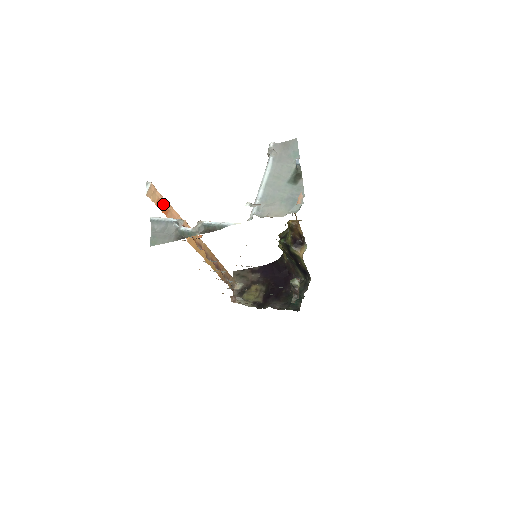
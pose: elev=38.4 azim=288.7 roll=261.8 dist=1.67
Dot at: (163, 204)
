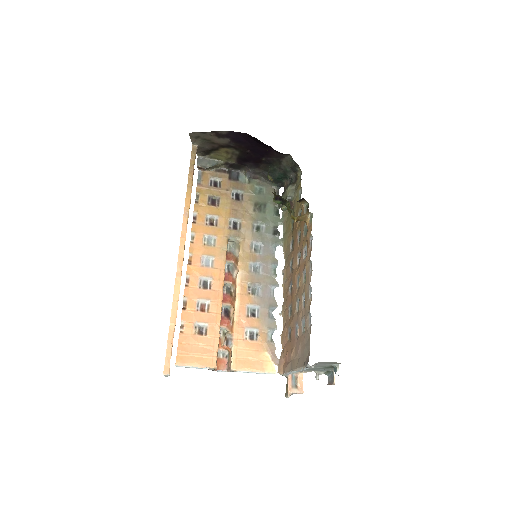
Dot at: (172, 343)
